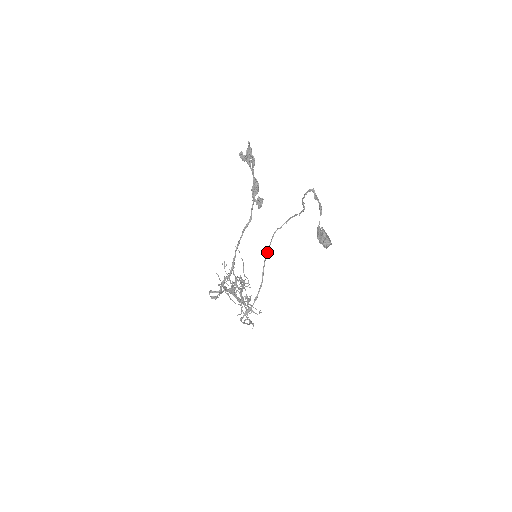
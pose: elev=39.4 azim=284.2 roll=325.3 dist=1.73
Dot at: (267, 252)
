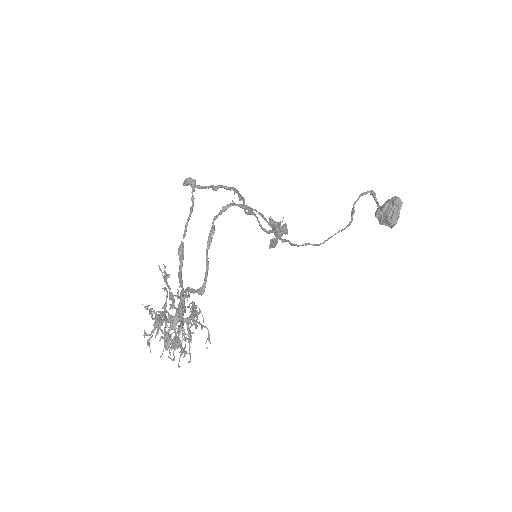
Dot at: (284, 239)
